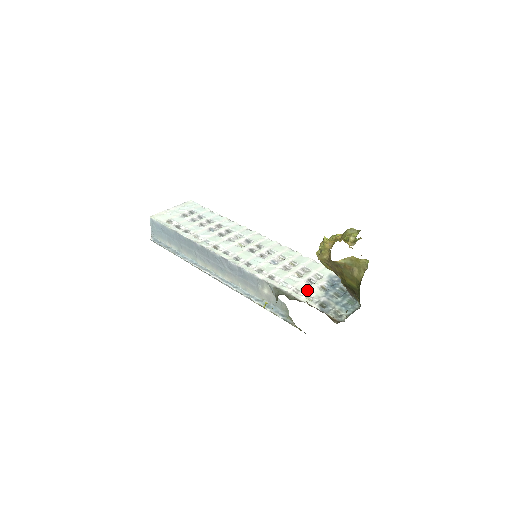
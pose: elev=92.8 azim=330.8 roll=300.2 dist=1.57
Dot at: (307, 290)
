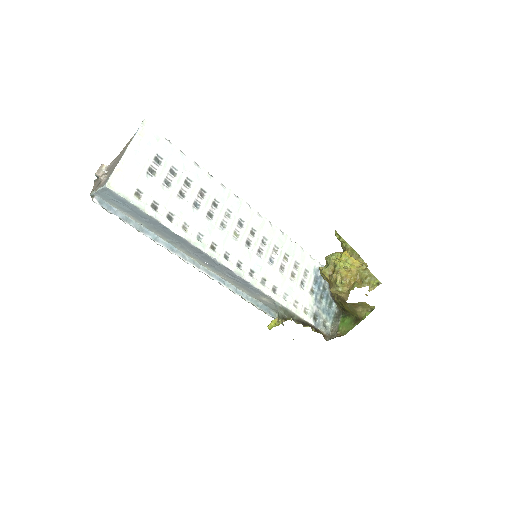
Dot at: (303, 300)
